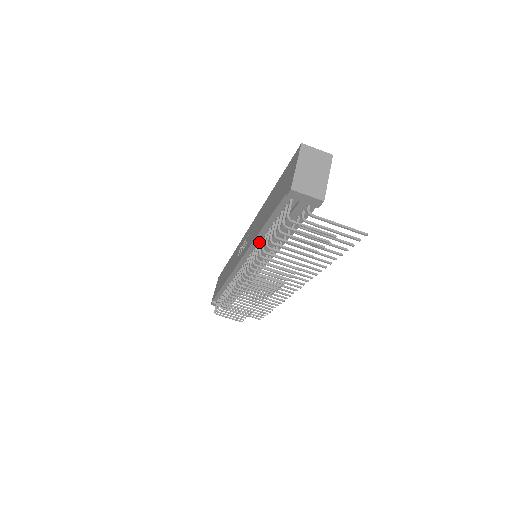
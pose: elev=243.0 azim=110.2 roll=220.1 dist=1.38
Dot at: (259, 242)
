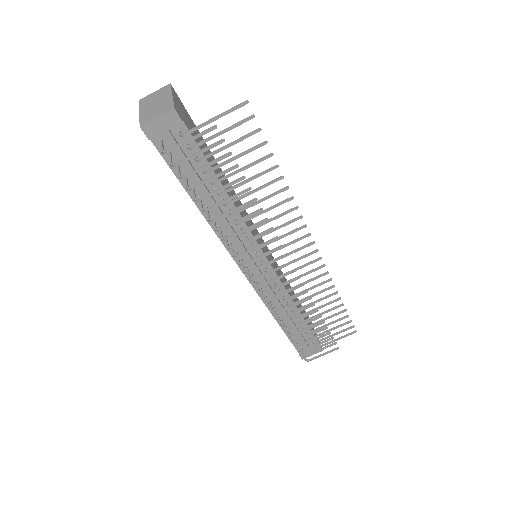
Dot at: (218, 226)
